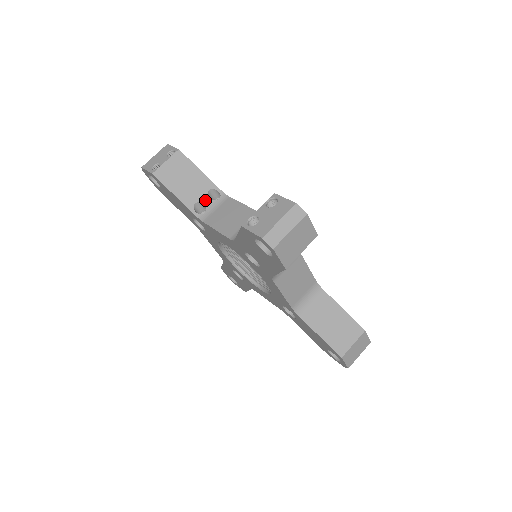
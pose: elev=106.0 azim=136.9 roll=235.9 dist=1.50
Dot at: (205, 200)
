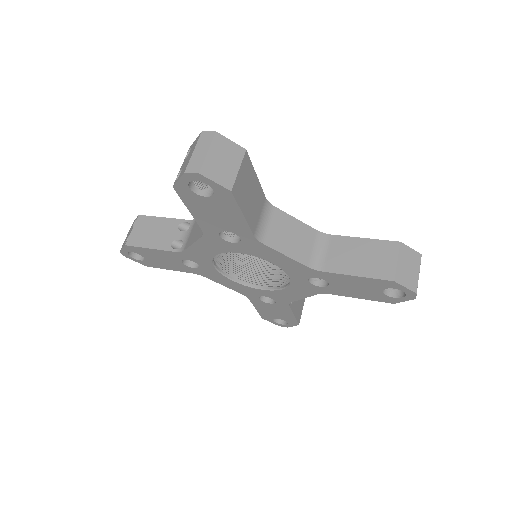
Dot at: (178, 235)
